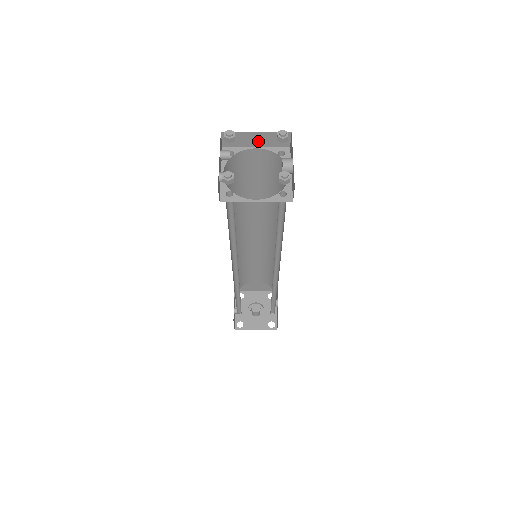
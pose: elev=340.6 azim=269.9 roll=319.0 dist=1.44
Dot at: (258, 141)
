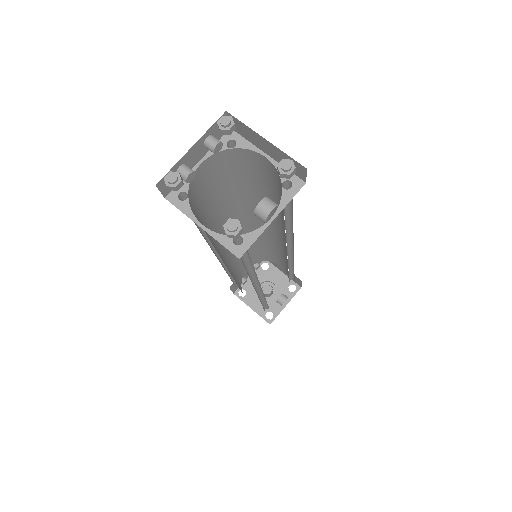
Dot at: (269, 150)
